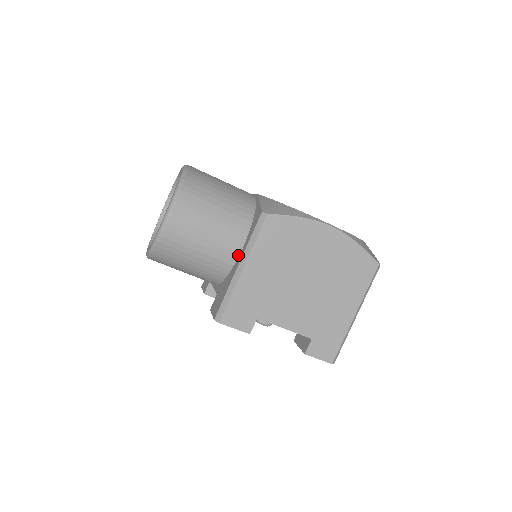
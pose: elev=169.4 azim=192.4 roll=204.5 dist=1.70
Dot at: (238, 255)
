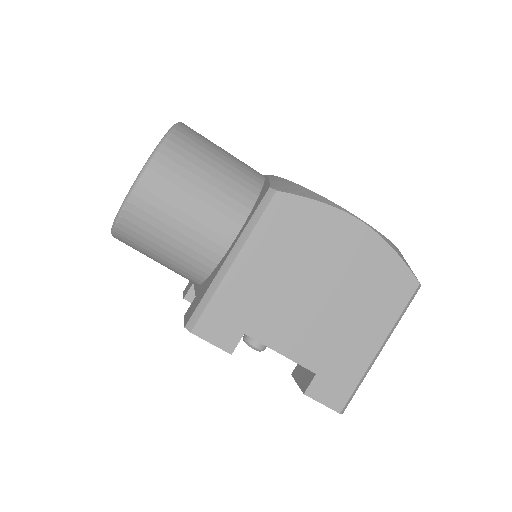
Dot at: (230, 244)
